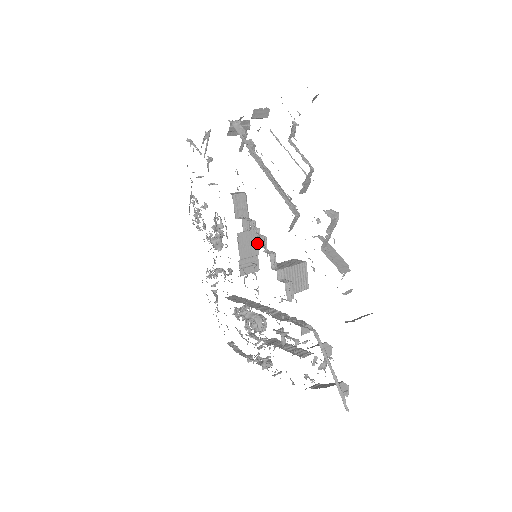
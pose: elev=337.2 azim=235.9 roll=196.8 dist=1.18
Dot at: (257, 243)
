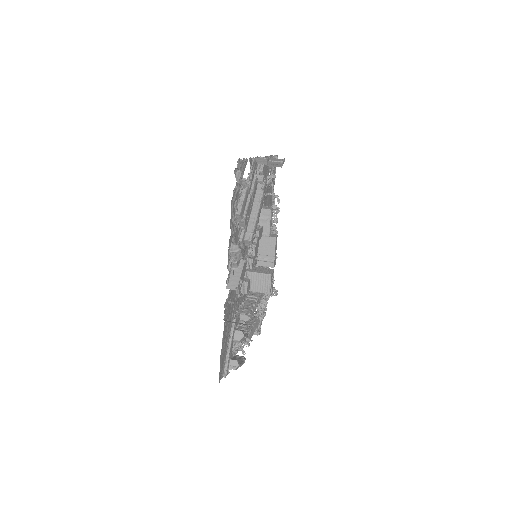
Dot at: (274, 248)
